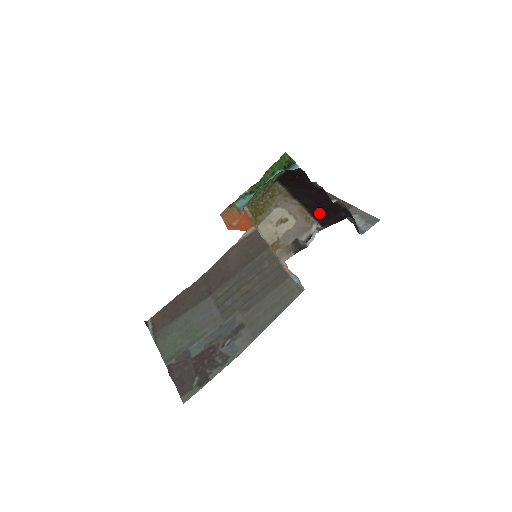
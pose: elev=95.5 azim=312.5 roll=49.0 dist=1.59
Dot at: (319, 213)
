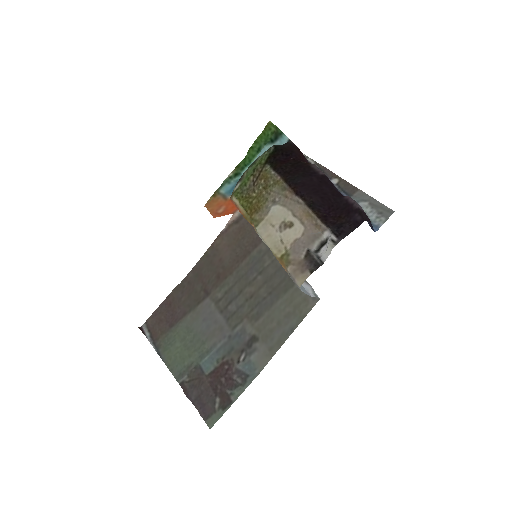
Dot at: (329, 215)
